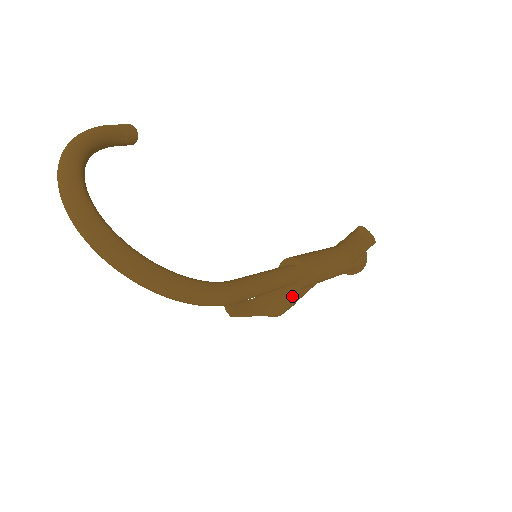
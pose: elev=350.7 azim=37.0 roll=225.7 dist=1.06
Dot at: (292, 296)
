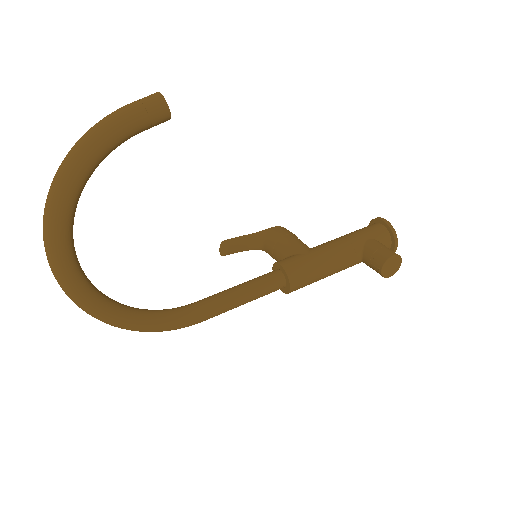
Dot at: occluded
